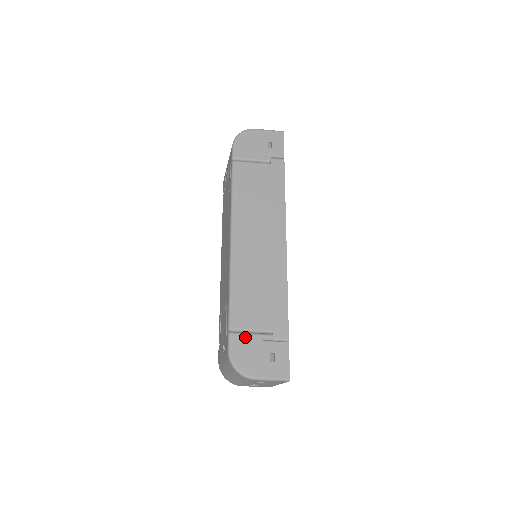
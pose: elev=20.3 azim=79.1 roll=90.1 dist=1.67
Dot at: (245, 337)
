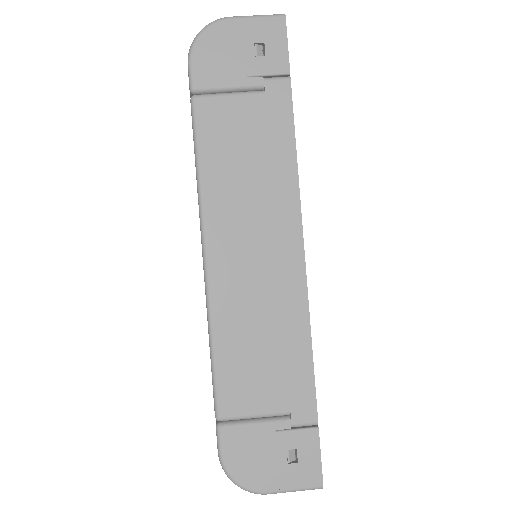
Dot at: (244, 430)
